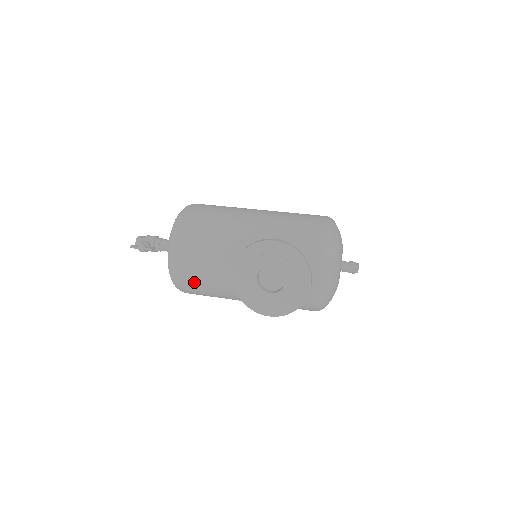
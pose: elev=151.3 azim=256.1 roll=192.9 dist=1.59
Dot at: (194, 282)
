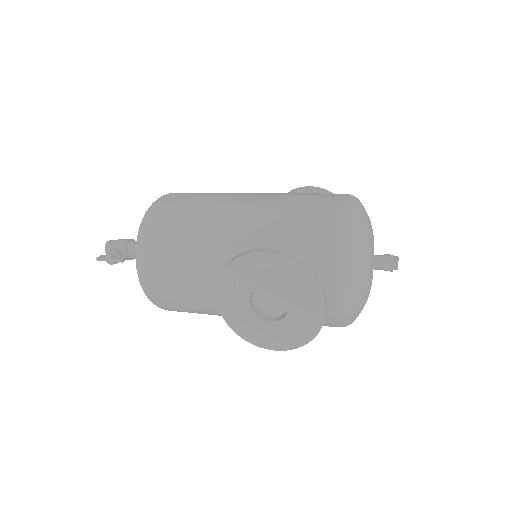
Dot at: (176, 303)
